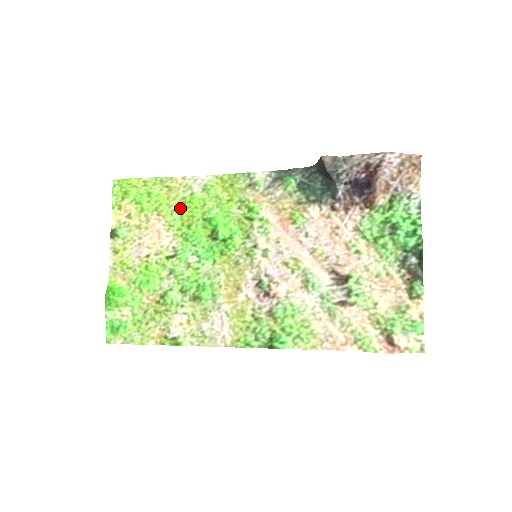
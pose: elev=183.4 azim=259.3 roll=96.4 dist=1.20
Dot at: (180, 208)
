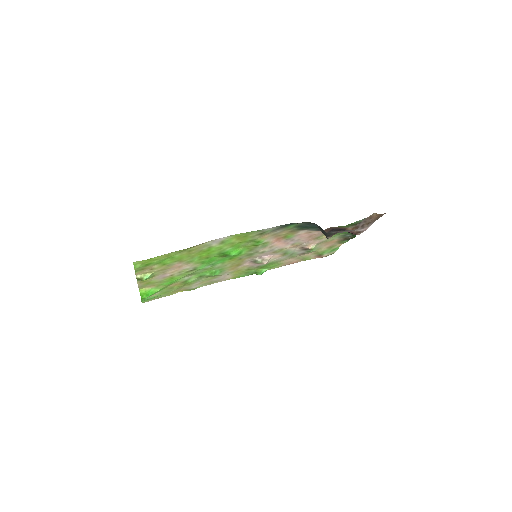
Dot at: (199, 254)
